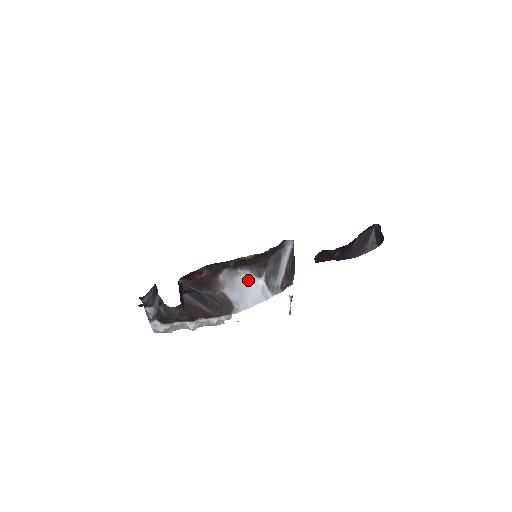
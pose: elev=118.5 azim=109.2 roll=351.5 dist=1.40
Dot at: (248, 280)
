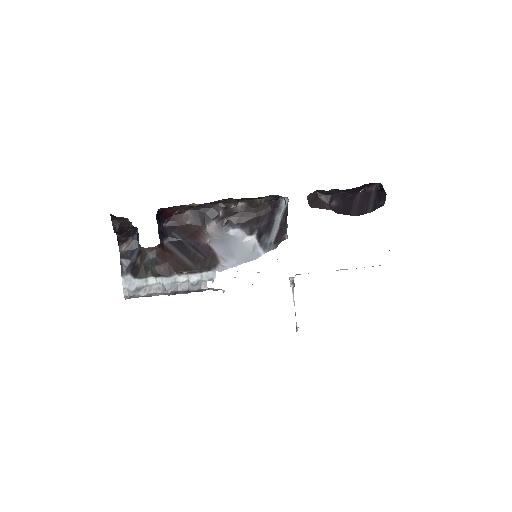
Dot at: (239, 241)
